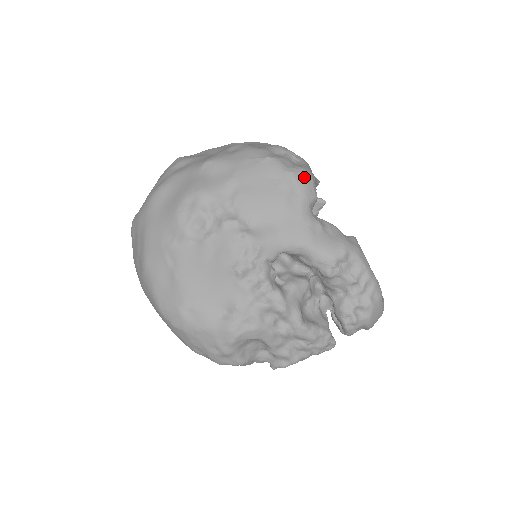
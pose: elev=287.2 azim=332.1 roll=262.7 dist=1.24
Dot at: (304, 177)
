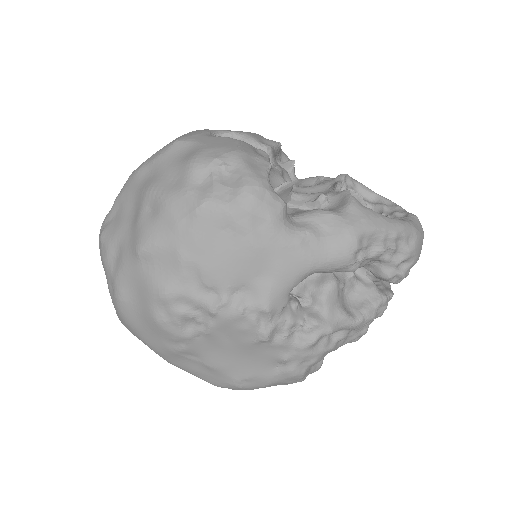
Dot at: (255, 199)
